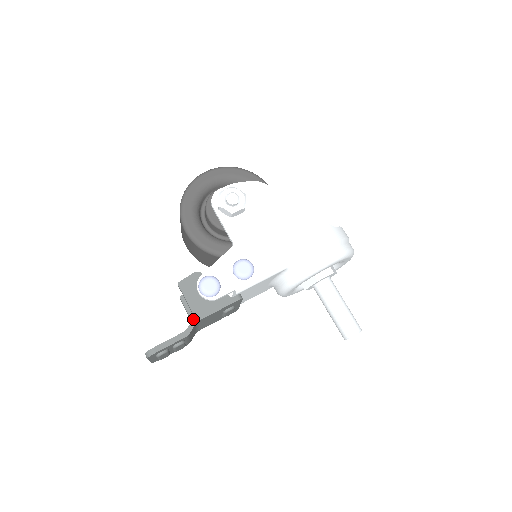
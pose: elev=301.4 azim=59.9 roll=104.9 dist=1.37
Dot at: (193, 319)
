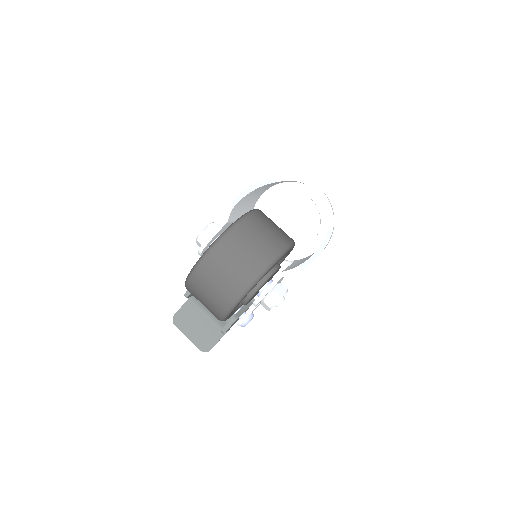
Dot at: occluded
